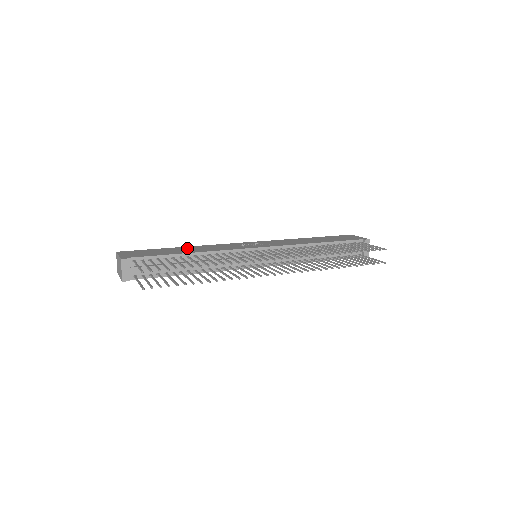
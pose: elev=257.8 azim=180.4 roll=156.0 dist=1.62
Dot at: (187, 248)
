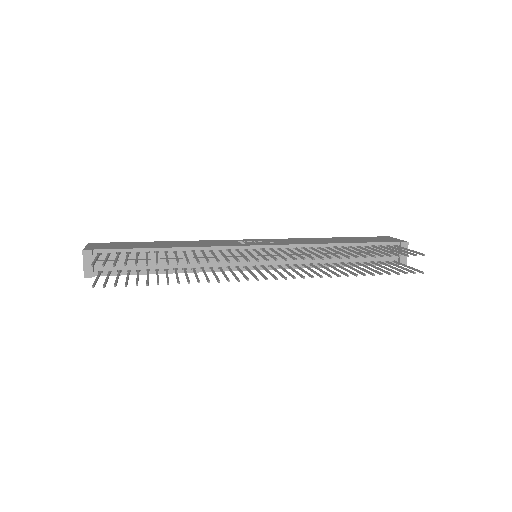
Dot at: (172, 242)
